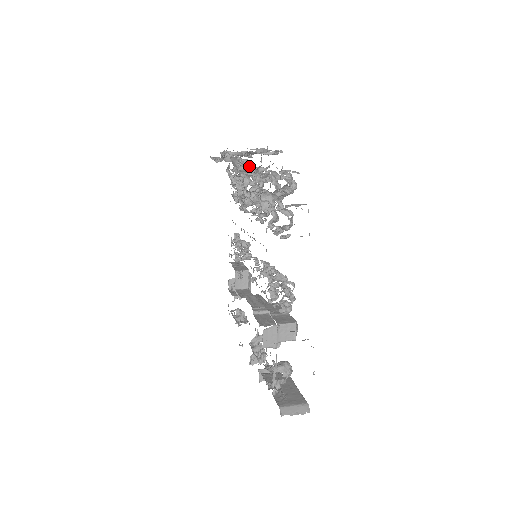
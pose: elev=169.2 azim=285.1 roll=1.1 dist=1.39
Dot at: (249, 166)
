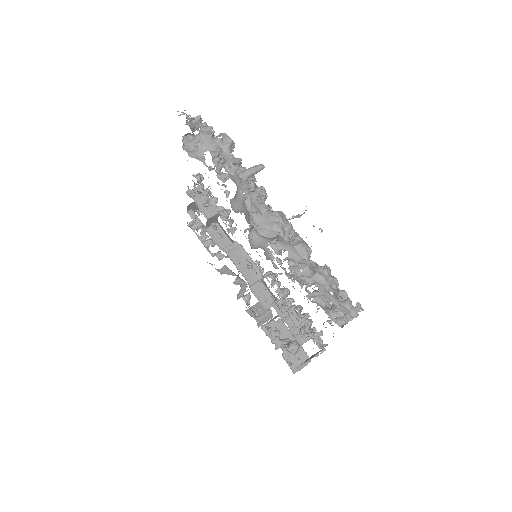
Dot at: occluded
